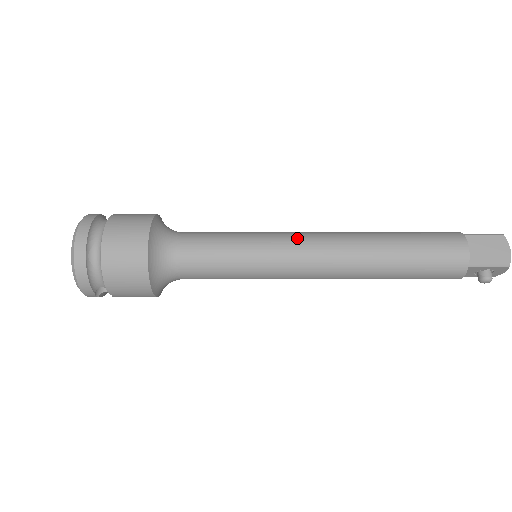
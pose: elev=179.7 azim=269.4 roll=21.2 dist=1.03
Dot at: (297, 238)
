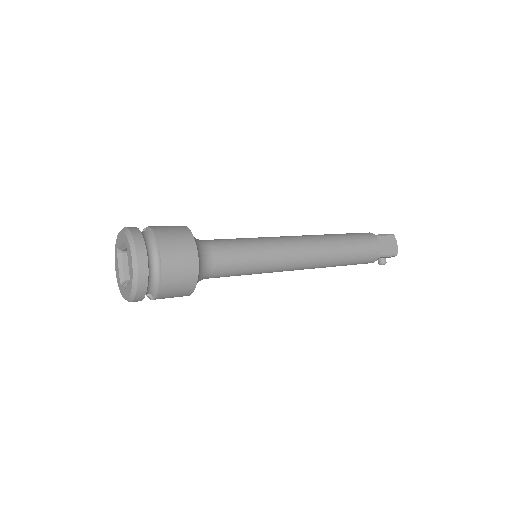
Dot at: (289, 244)
